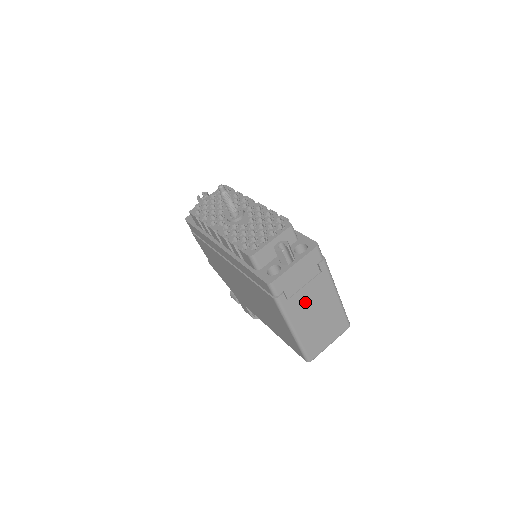
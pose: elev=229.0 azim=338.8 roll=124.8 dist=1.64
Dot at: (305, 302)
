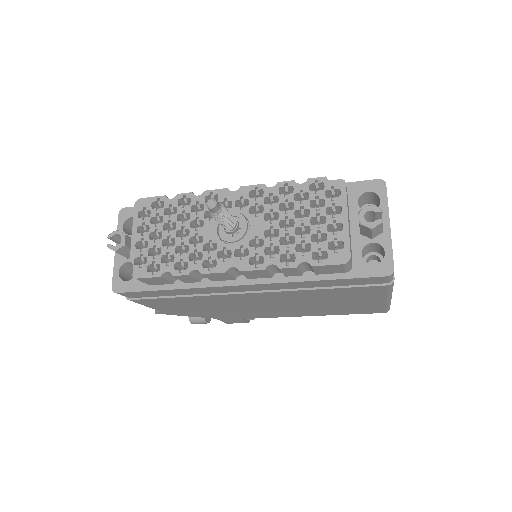
Dot at: occluded
